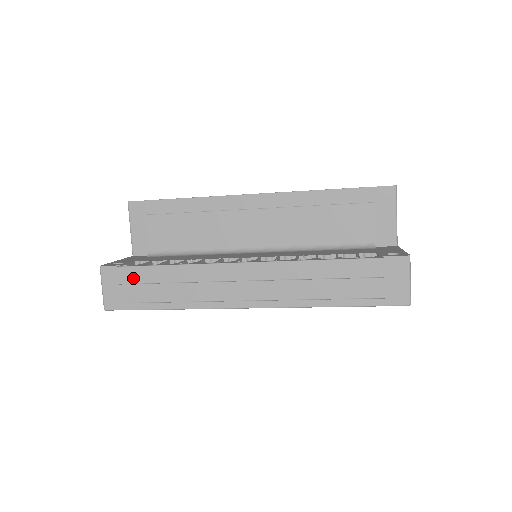
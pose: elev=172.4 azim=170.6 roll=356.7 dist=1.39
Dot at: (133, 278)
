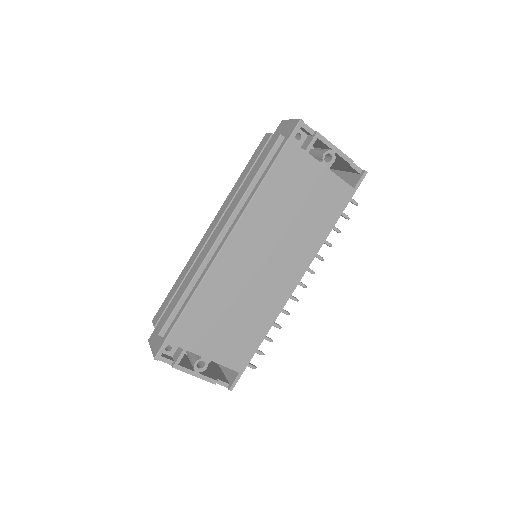
Dot at: (160, 314)
